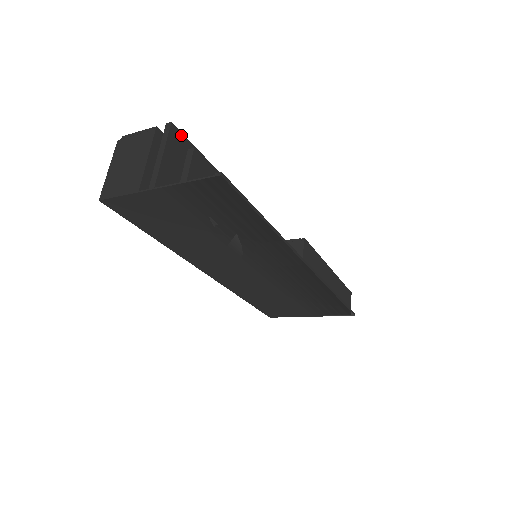
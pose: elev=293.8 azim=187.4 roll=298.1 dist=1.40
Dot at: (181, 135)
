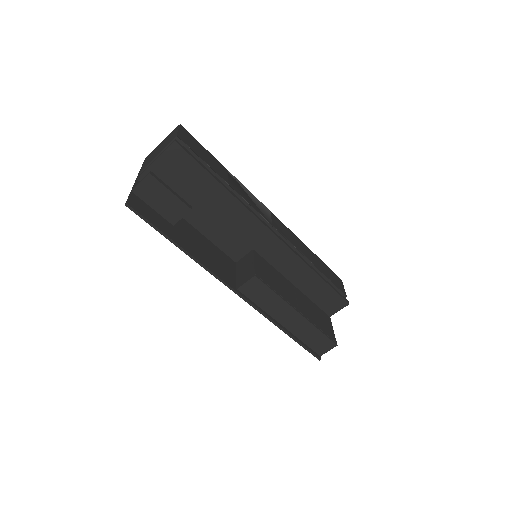
Dot at: (183, 151)
